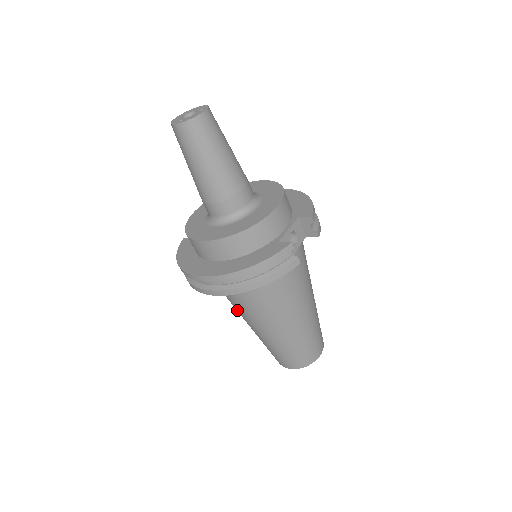
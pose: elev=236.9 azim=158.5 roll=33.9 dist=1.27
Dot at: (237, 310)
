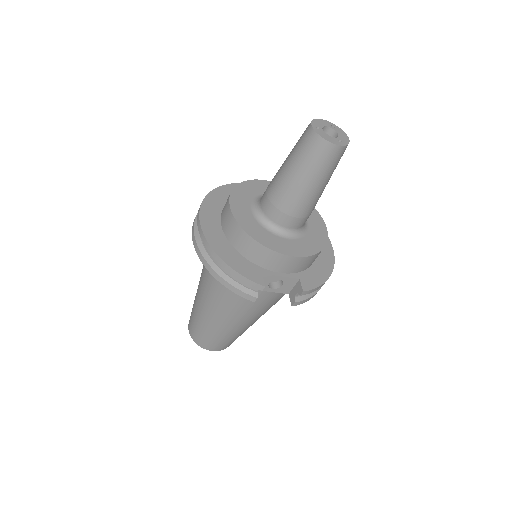
Dot at: occluded
